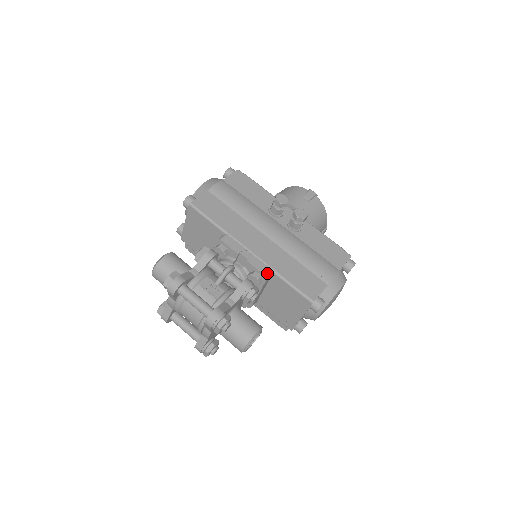
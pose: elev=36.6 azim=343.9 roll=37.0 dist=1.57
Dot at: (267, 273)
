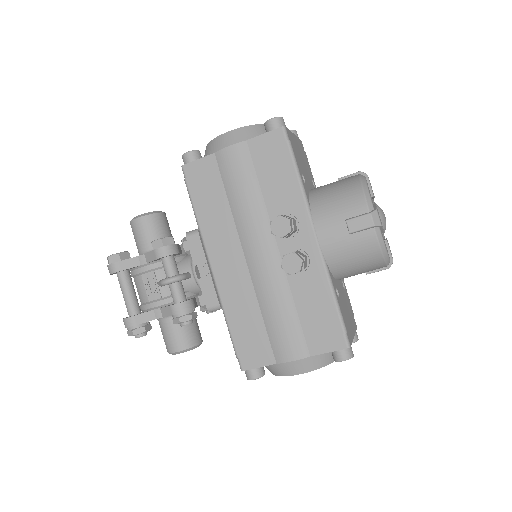
Dot at: (212, 307)
